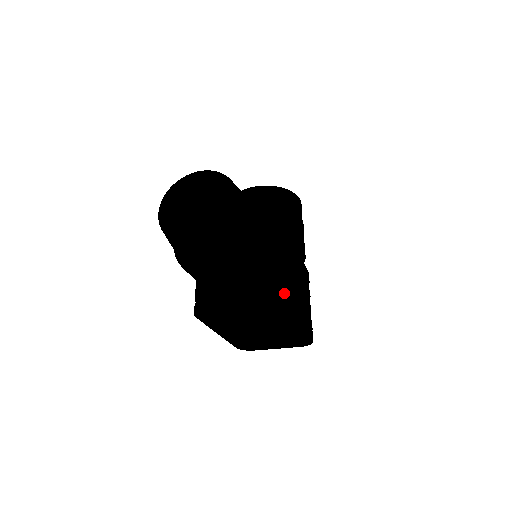
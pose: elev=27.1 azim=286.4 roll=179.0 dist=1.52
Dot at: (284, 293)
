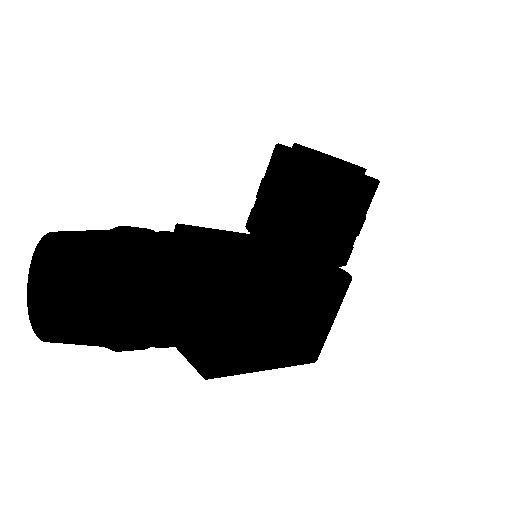
Dot at: (207, 362)
